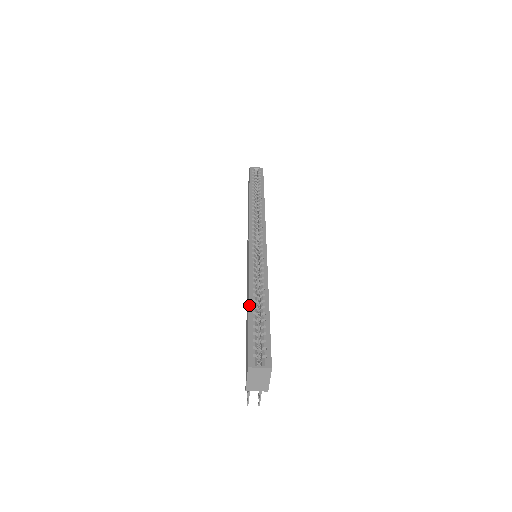
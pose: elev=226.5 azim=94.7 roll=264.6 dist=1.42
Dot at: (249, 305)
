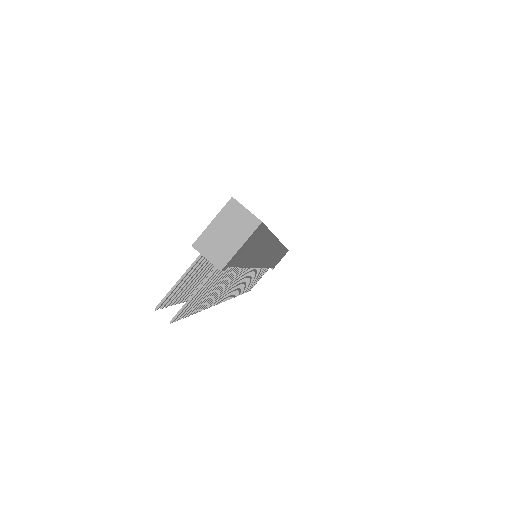
Dot at: occluded
